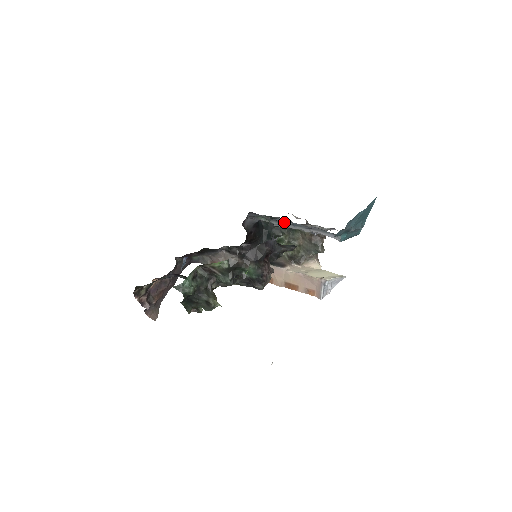
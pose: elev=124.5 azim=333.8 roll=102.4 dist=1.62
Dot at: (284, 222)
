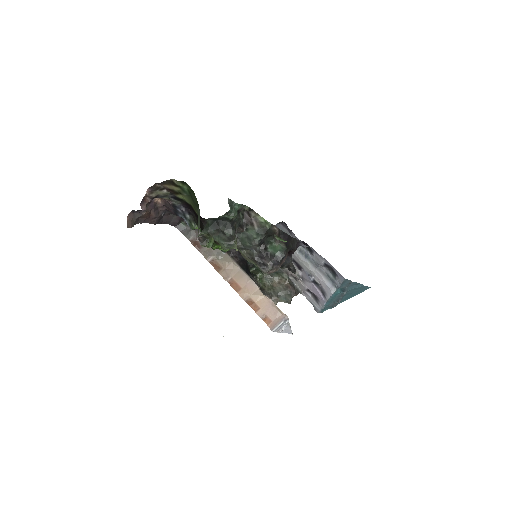
Dot at: (300, 250)
